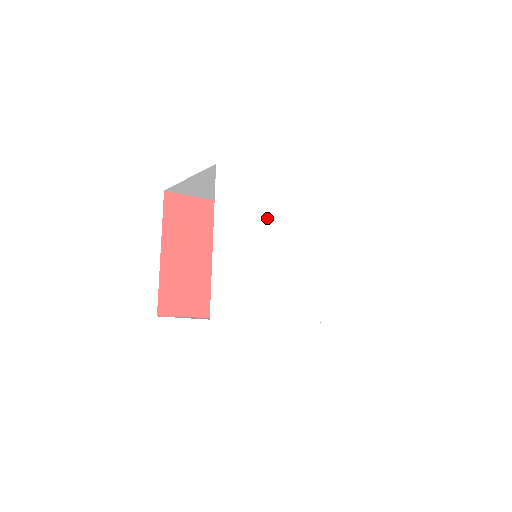
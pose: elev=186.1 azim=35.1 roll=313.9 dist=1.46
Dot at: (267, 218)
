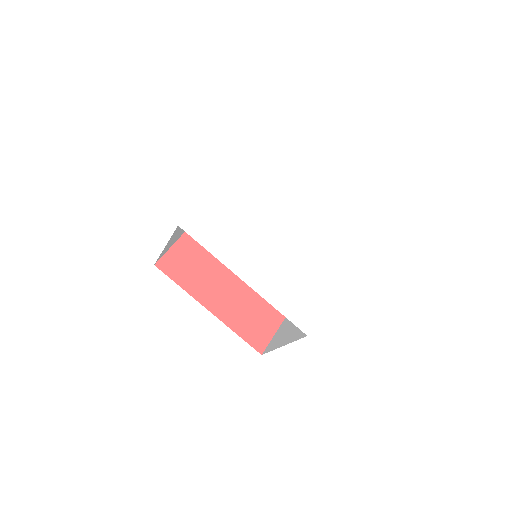
Dot at: (270, 204)
